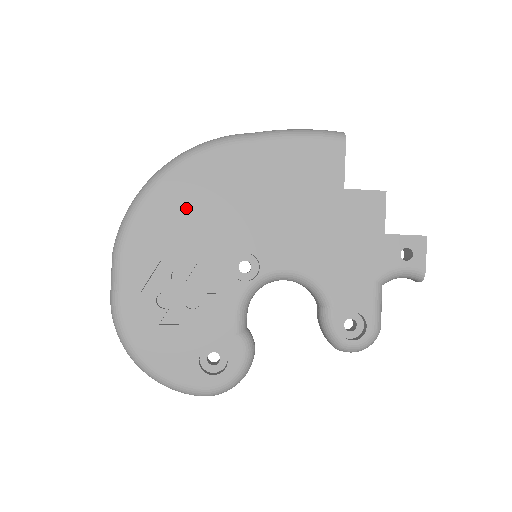
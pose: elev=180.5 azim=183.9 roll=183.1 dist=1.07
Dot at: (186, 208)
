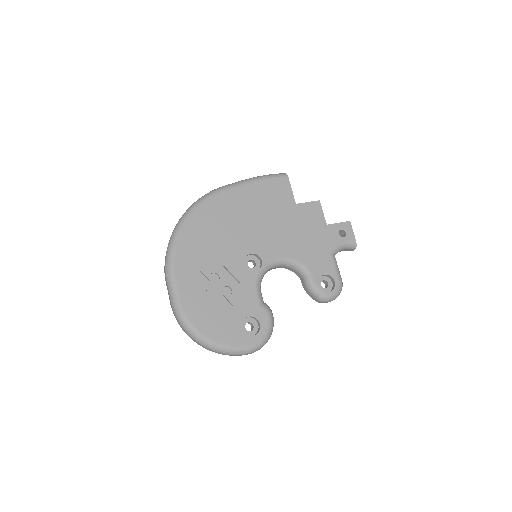
Dot at: (207, 235)
